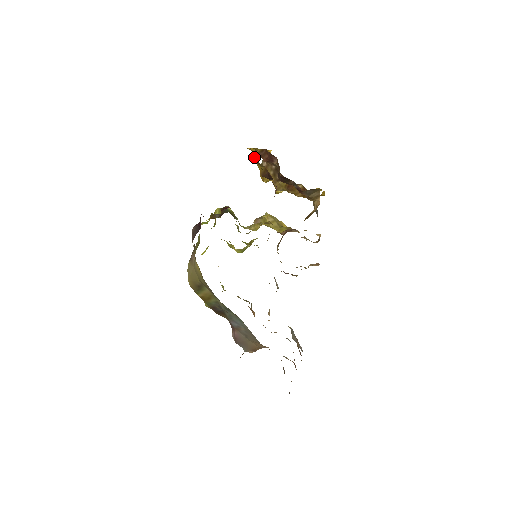
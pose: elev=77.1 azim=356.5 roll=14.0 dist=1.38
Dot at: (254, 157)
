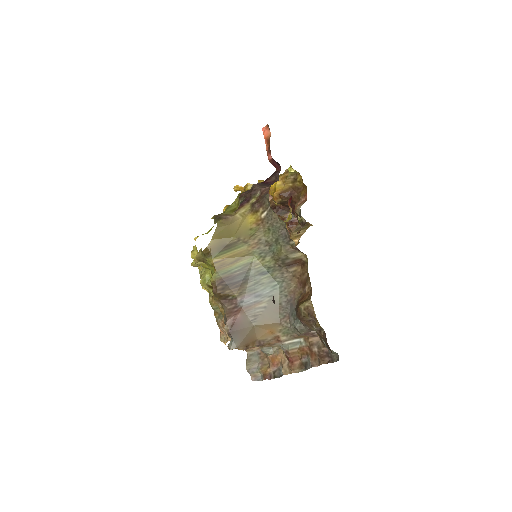
Dot at: (280, 177)
